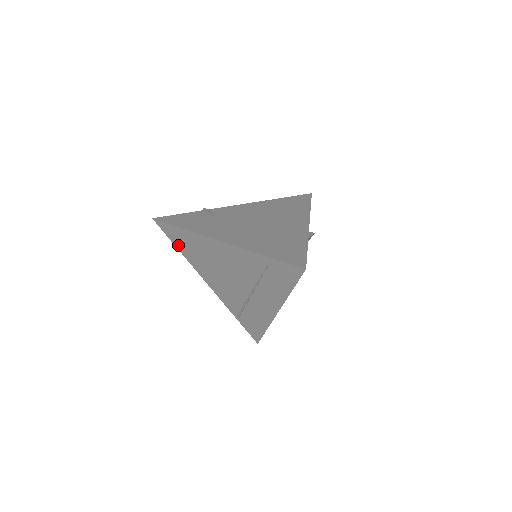
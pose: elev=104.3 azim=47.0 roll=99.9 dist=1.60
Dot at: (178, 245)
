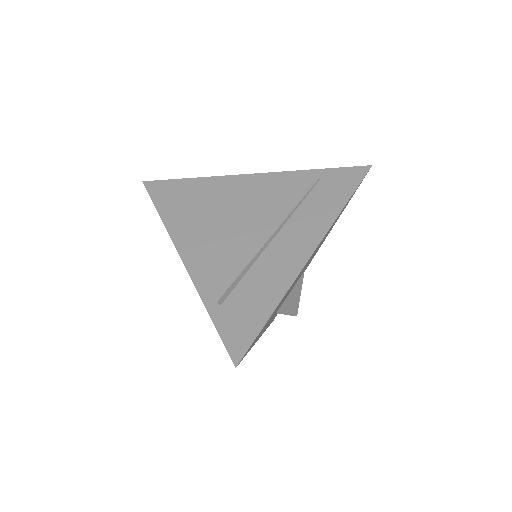
Dot at: (164, 206)
